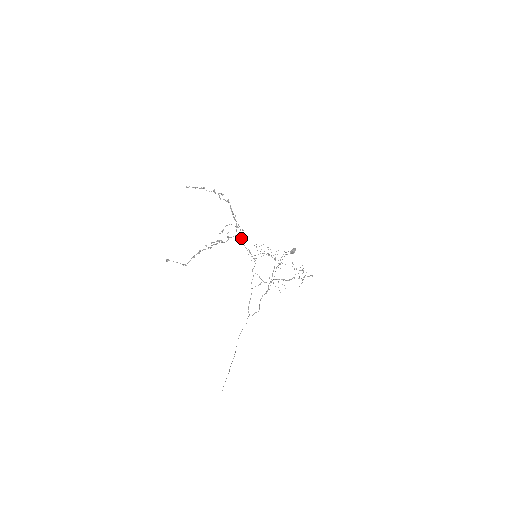
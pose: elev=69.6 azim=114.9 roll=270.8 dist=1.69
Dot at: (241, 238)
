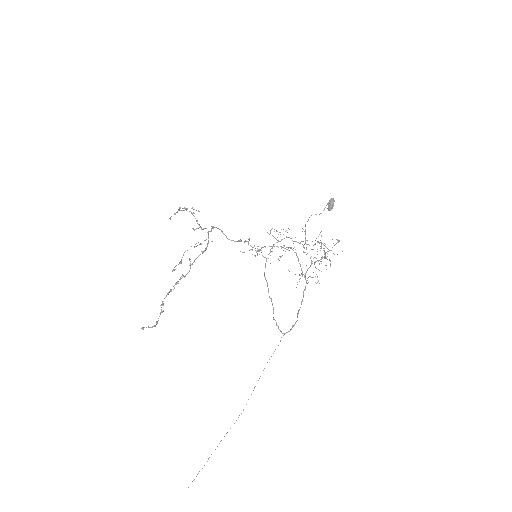
Dot at: (237, 241)
